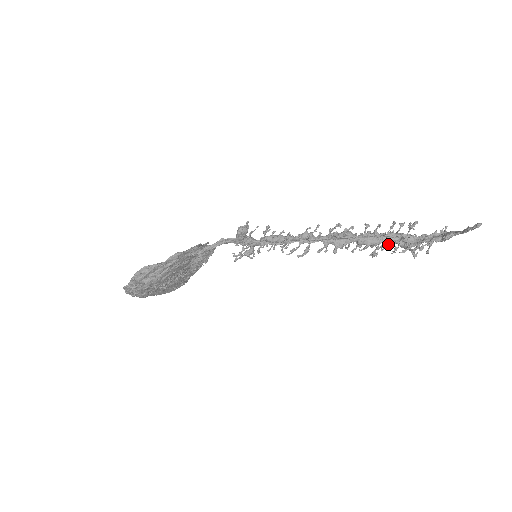
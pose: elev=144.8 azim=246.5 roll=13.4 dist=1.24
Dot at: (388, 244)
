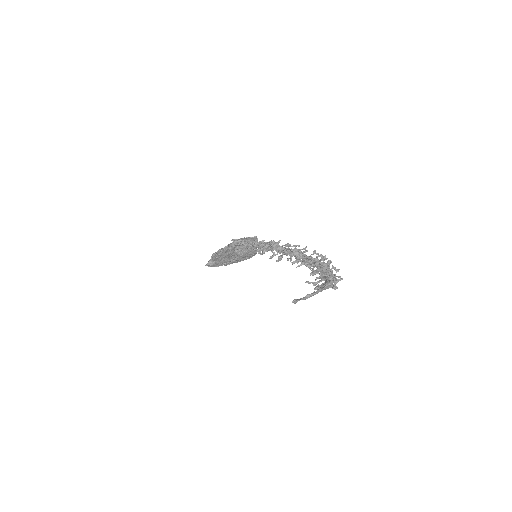
Dot at: occluded
